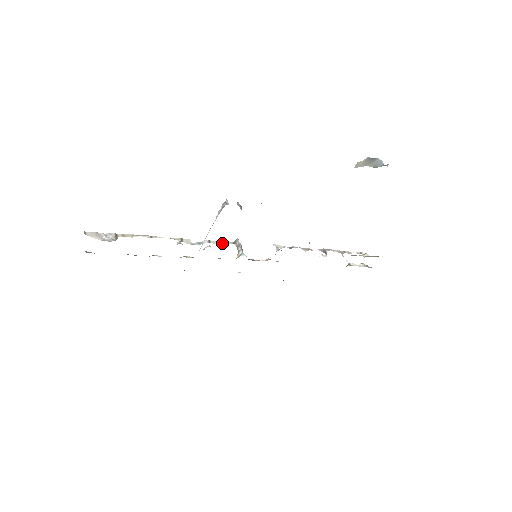
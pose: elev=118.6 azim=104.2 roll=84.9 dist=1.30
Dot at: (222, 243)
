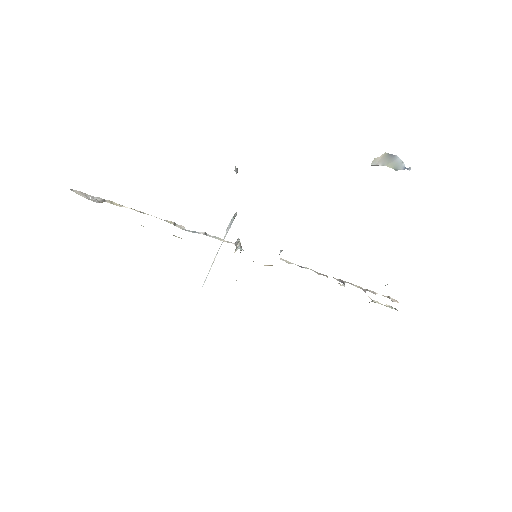
Dot at: (220, 239)
